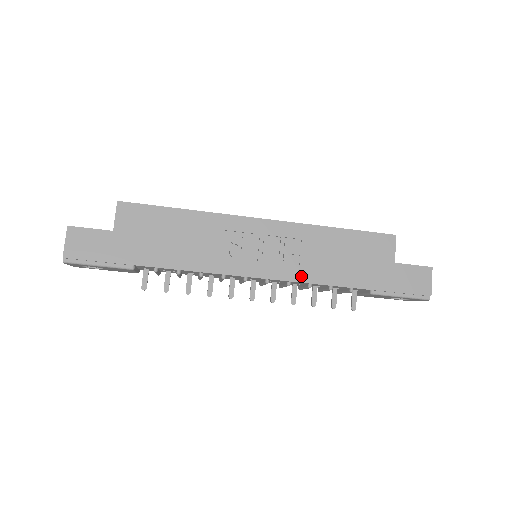
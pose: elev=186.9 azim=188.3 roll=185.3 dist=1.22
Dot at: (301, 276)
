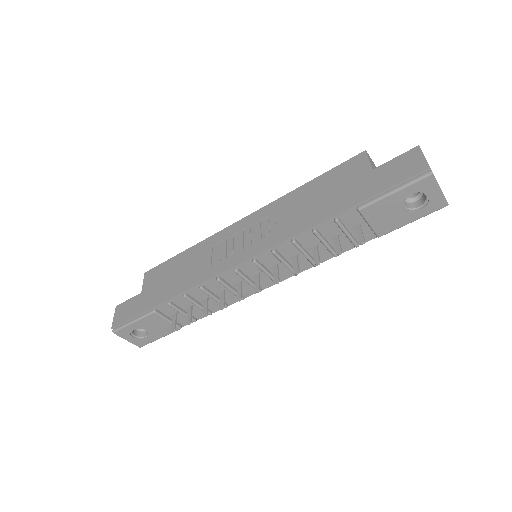
Dot at: (281, 237)
